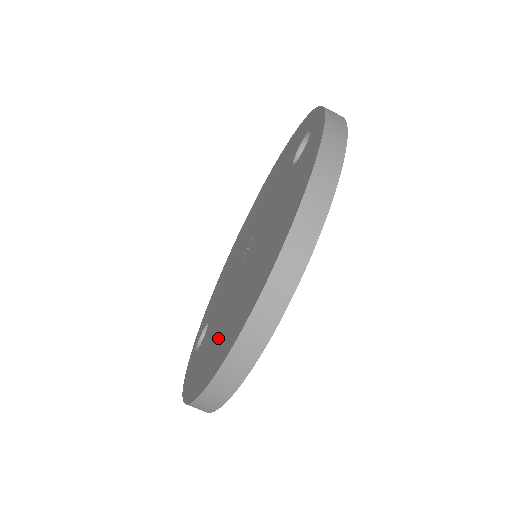
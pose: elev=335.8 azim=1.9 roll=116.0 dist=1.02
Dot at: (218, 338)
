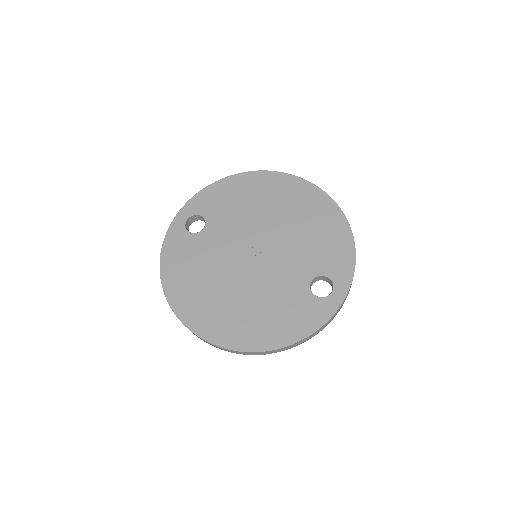
Dot at: (200, 290)
